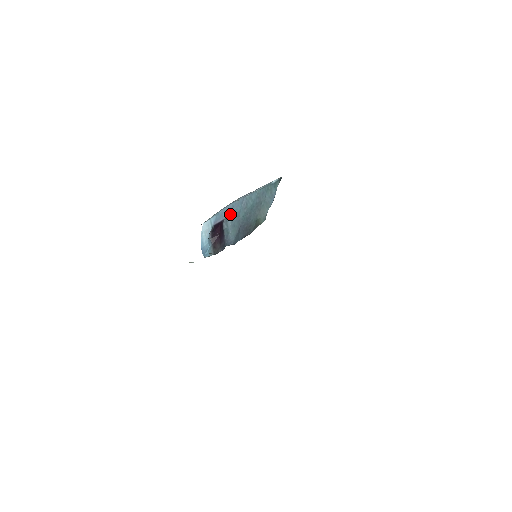
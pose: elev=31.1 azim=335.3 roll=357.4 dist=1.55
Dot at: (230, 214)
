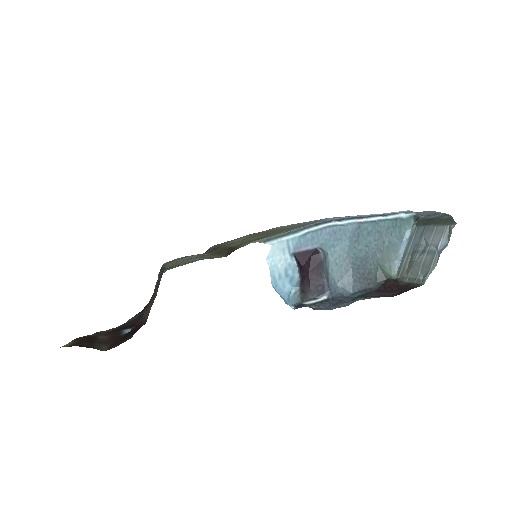
Dot at: (328, 243)
